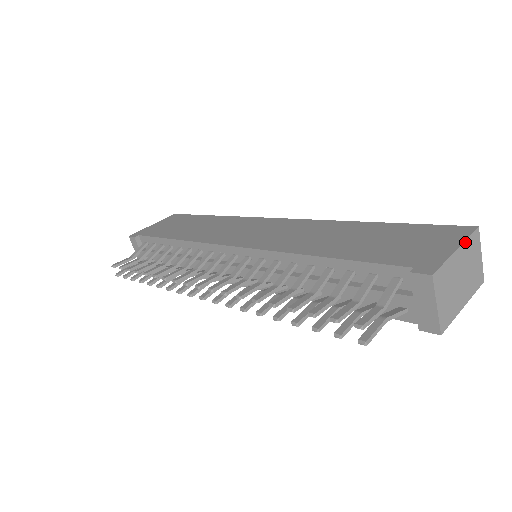
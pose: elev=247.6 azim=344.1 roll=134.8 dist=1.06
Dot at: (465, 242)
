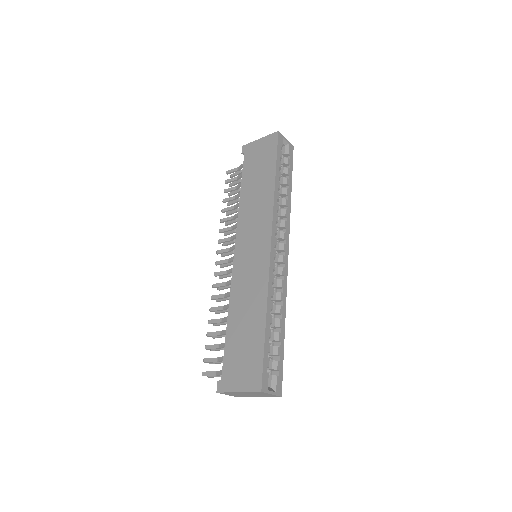
Dot at: (246, 392)
